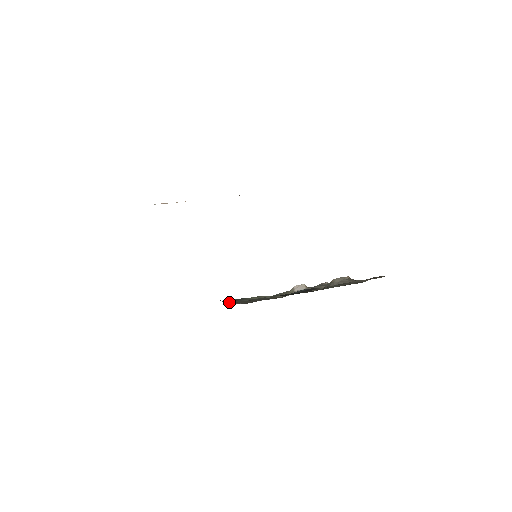
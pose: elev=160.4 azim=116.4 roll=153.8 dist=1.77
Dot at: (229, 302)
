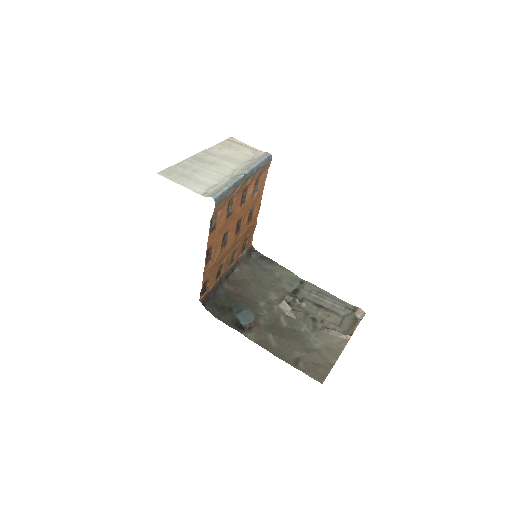
Dot at: (258, 256)
